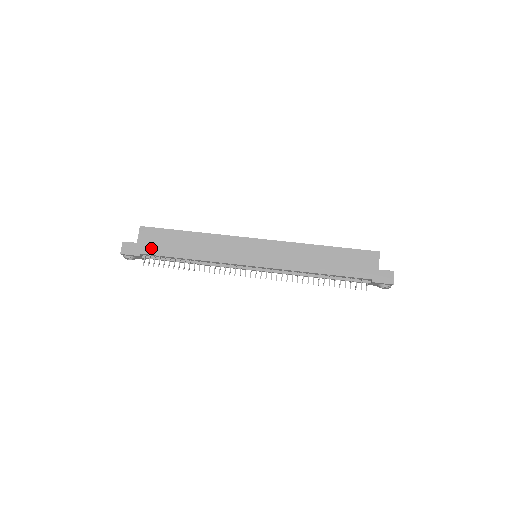
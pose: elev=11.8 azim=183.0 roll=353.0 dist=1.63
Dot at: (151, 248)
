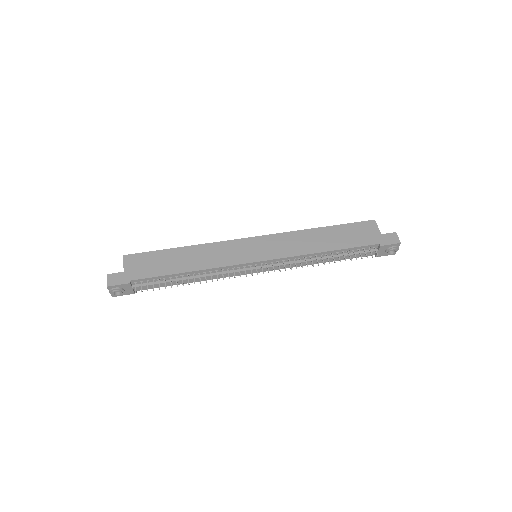
Dot at: (141, 272)
